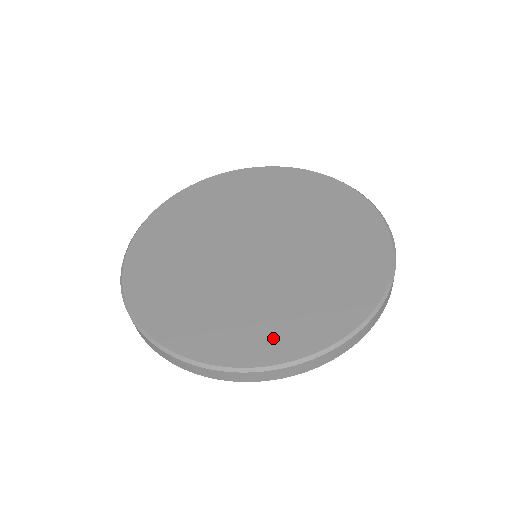
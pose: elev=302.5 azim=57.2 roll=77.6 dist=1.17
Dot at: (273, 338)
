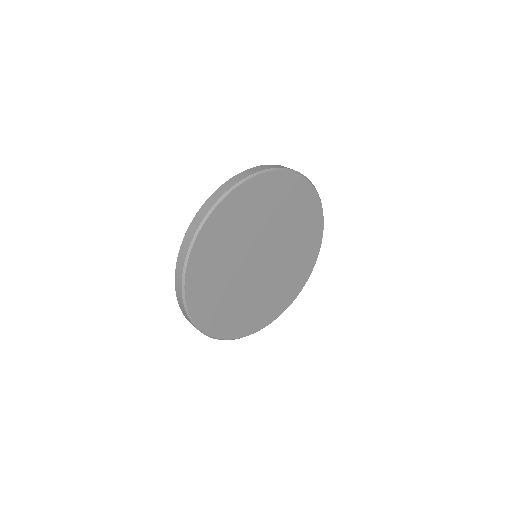
Dot at: (302, 273)
